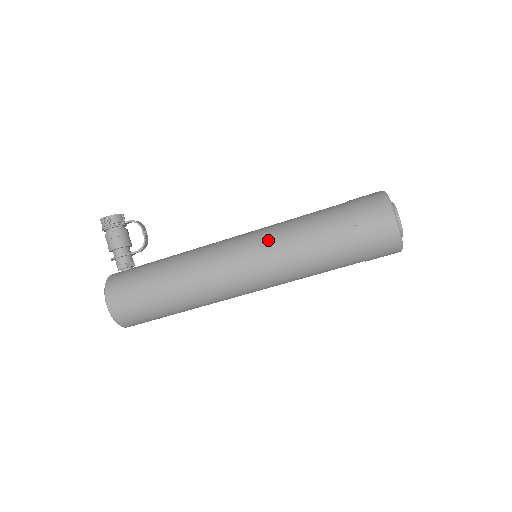
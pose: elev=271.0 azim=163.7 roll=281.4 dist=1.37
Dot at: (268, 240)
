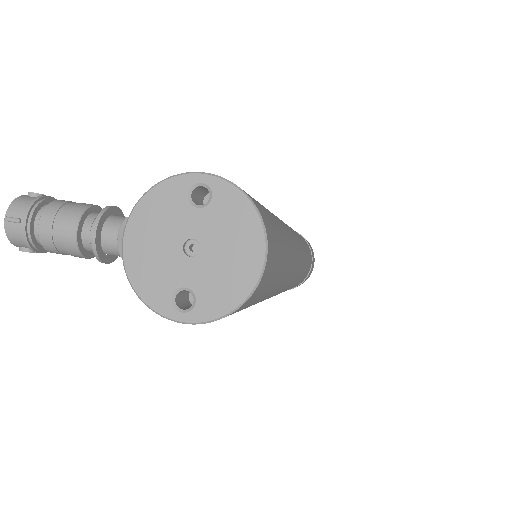
Dot at: occluded
